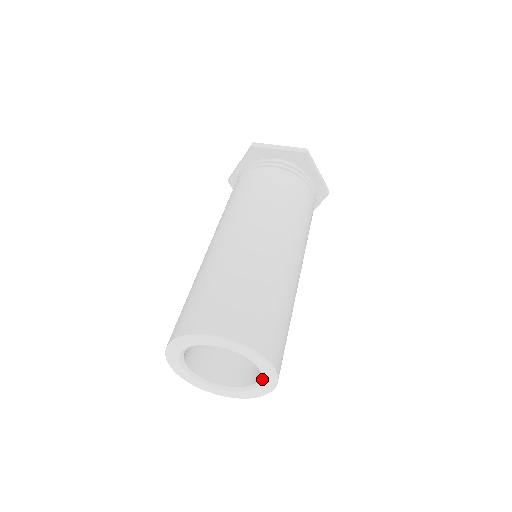
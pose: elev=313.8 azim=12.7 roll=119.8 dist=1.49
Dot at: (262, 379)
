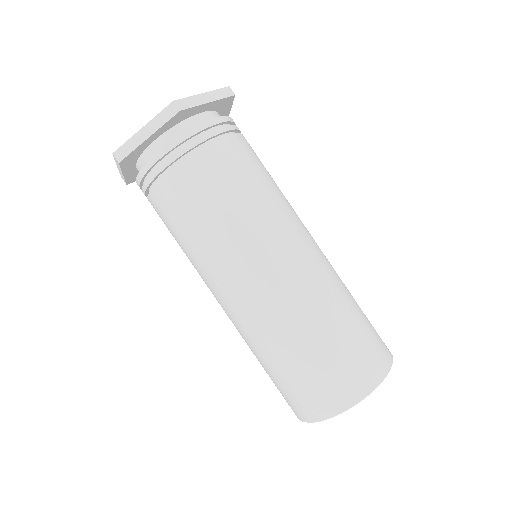
Dot at: occluded
